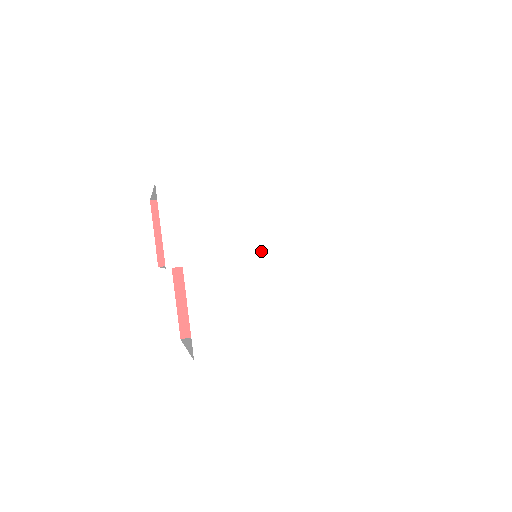
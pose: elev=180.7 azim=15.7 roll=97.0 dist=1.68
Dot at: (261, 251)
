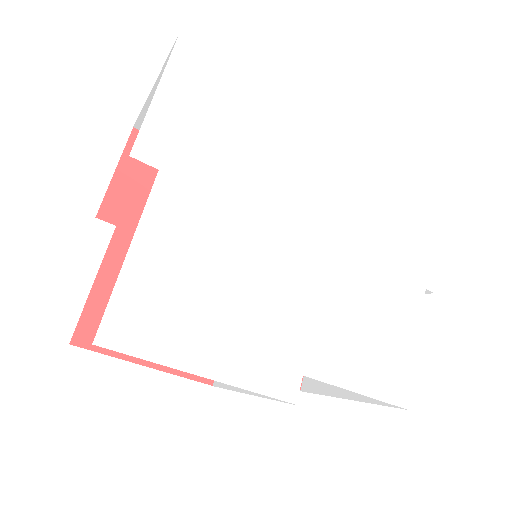
Dot at: (290, 221)
